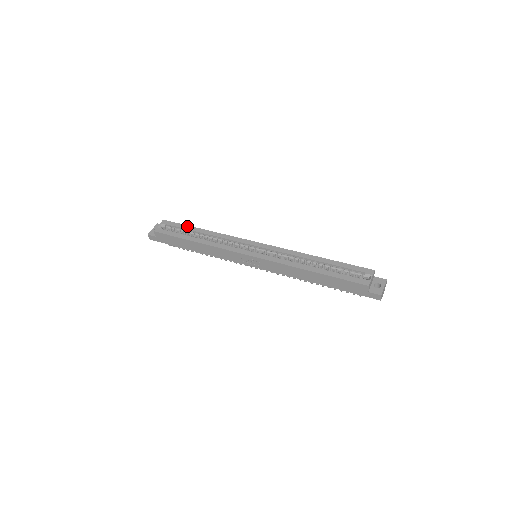
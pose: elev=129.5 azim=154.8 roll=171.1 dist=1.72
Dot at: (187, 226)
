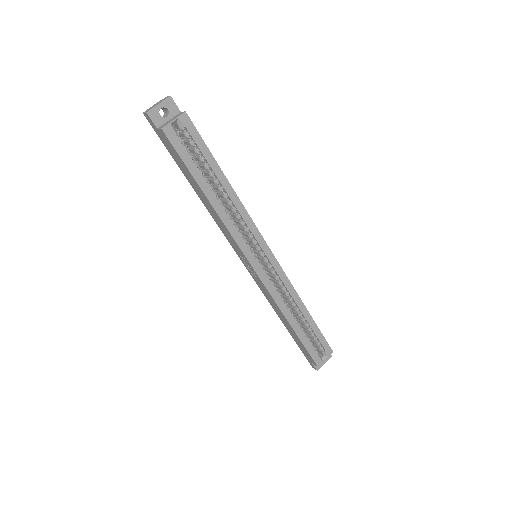
Dot at: (212, 157)
